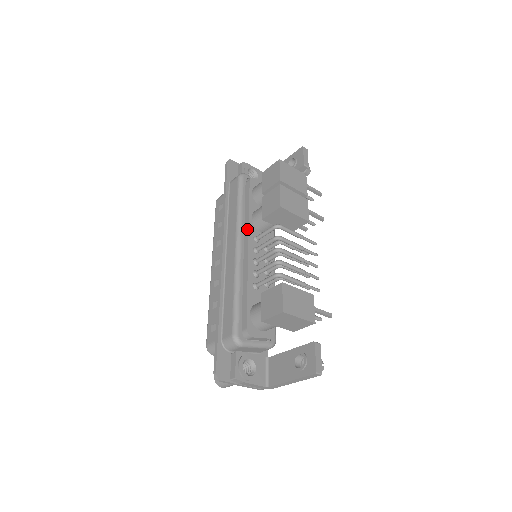
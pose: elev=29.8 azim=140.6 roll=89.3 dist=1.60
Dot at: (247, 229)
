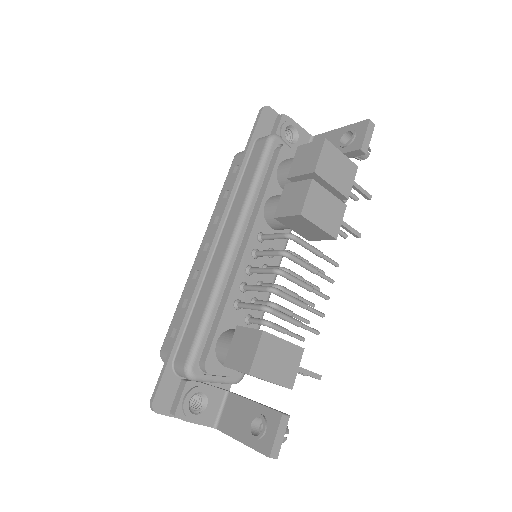
Dot at: (253, 221)
